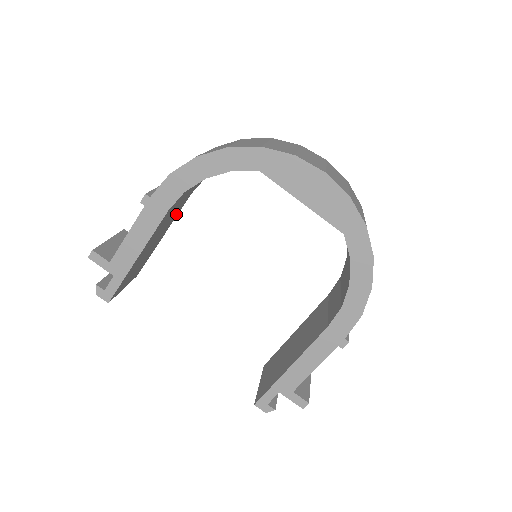
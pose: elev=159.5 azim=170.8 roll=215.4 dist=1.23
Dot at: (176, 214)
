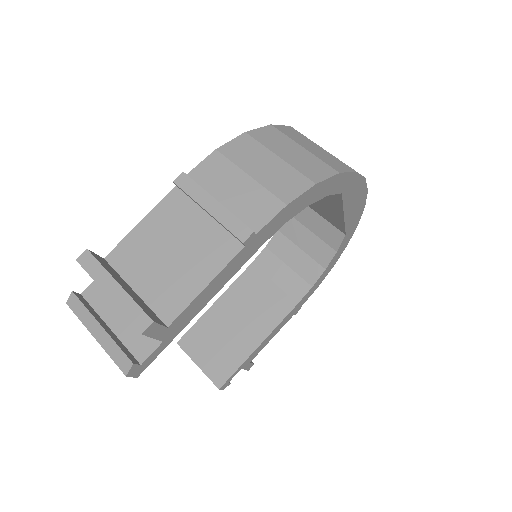
Dot at: occluded
